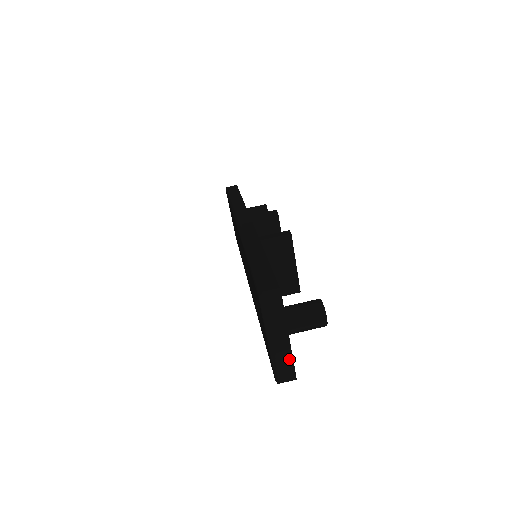
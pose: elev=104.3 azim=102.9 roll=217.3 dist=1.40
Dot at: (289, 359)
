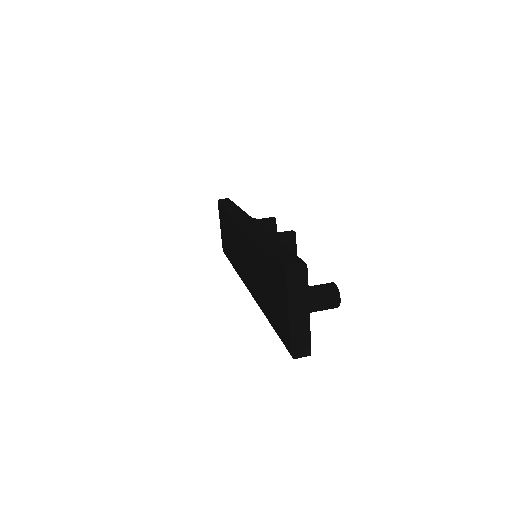
Dot at: (307, 334)
